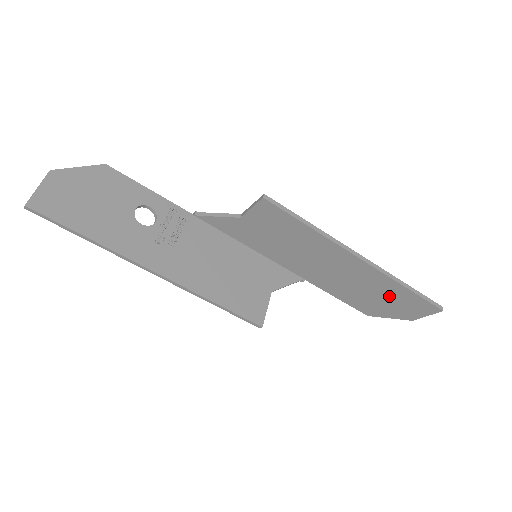
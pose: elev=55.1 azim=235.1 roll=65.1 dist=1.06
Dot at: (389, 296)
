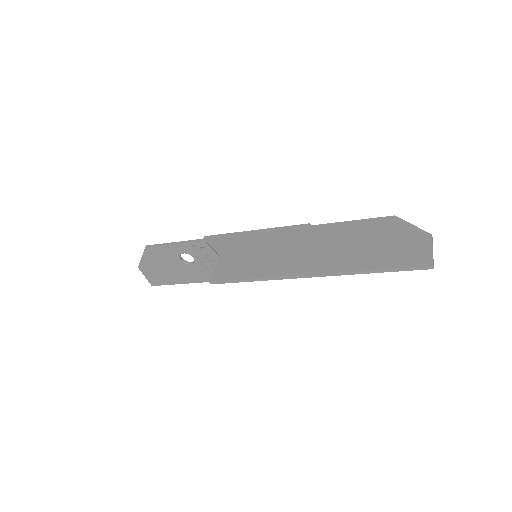
Dot at: (376, 254)
